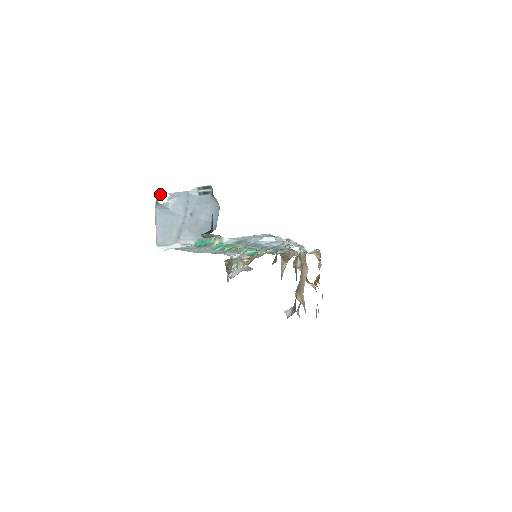
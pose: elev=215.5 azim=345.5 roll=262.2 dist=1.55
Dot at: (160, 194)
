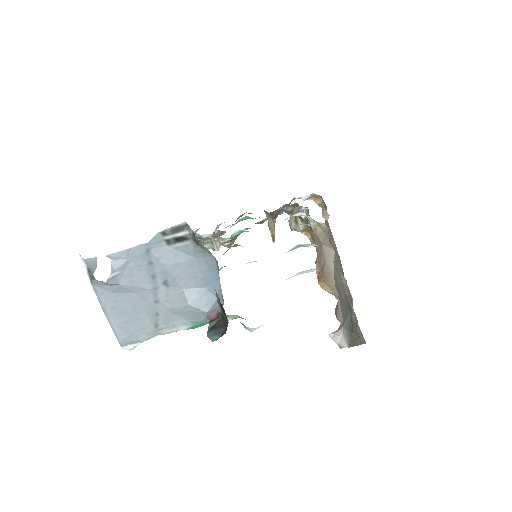
Dot at: (91, 260)
